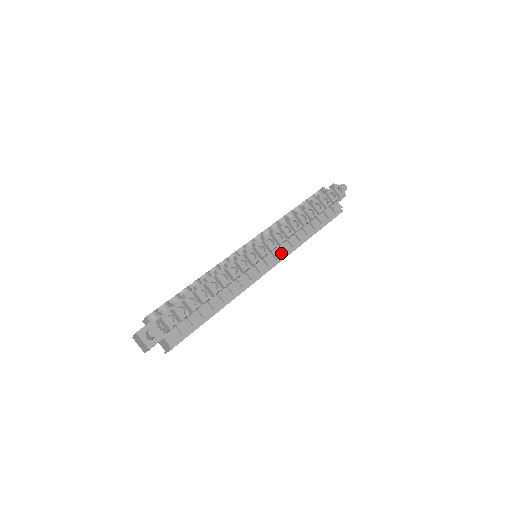
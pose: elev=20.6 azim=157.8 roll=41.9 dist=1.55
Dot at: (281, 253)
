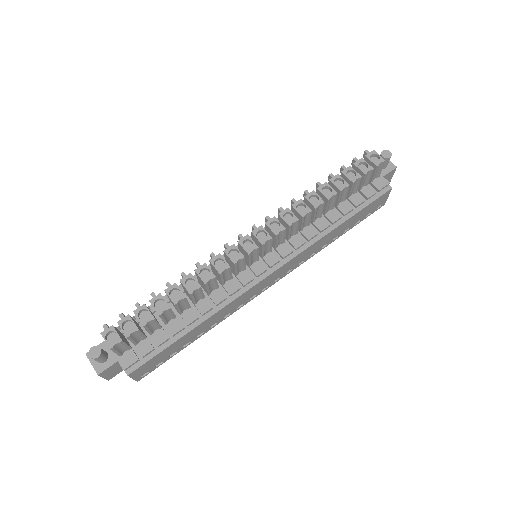
Dot at: (289, 249)
